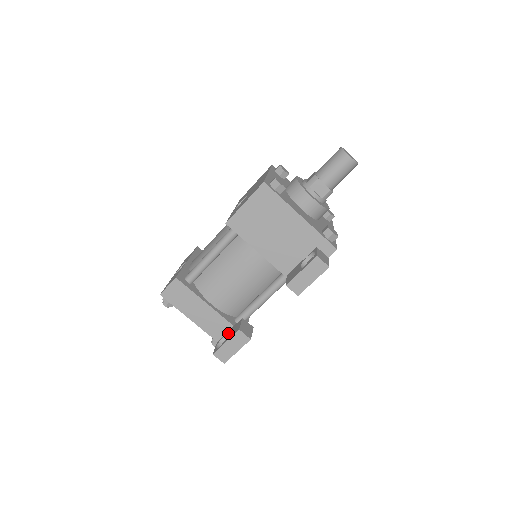
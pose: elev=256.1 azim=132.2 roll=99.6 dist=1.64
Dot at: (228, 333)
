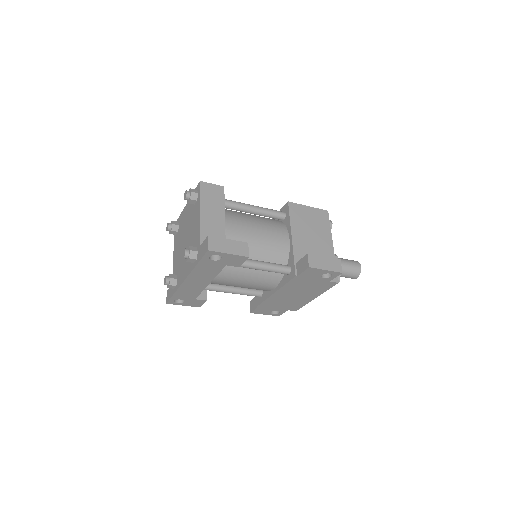
Dot at: occluded
